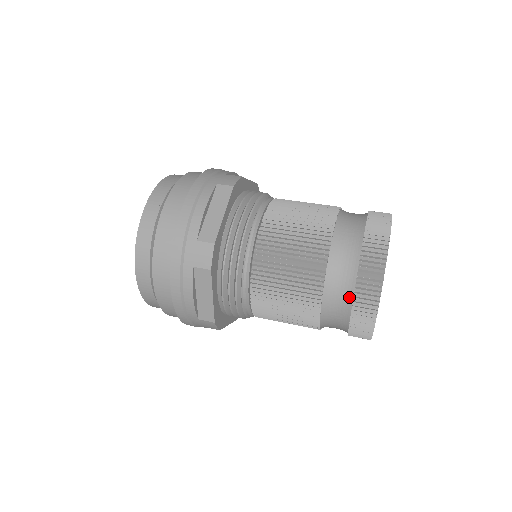
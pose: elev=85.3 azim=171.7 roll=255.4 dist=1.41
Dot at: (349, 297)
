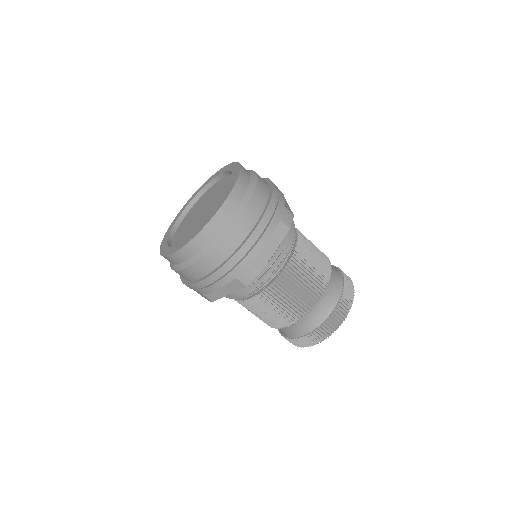
Dot at: (337, 297)
